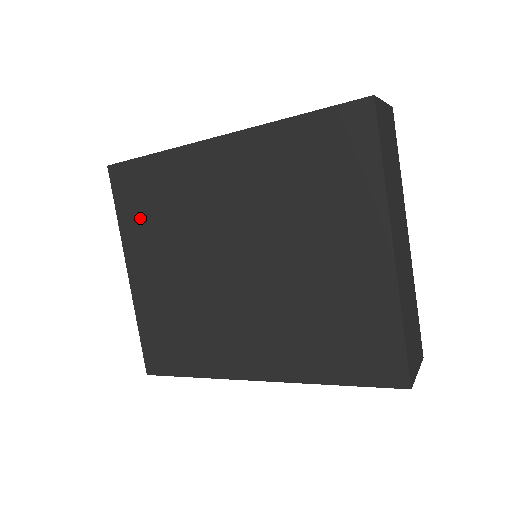
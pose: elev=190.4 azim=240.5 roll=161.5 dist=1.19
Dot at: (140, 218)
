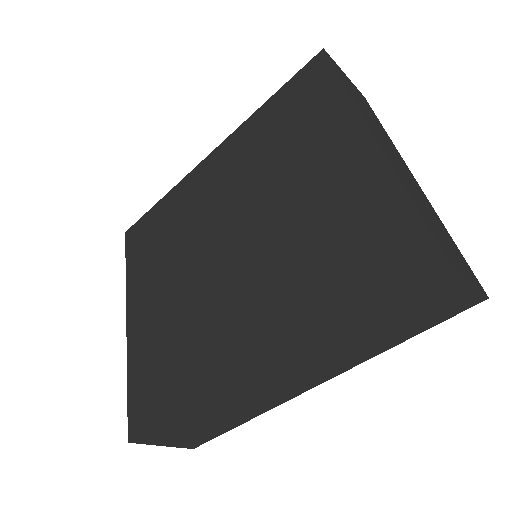
Dot at: (144, 258)
